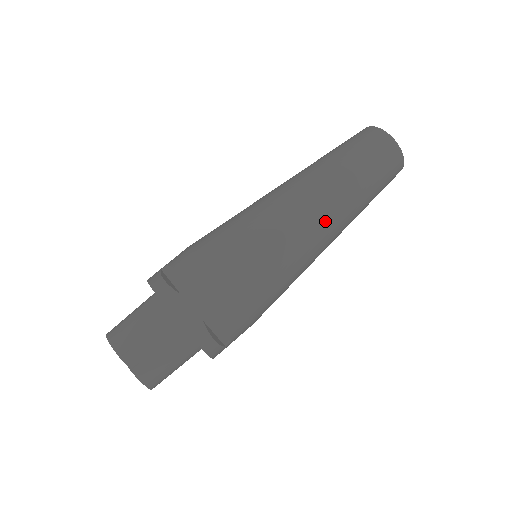
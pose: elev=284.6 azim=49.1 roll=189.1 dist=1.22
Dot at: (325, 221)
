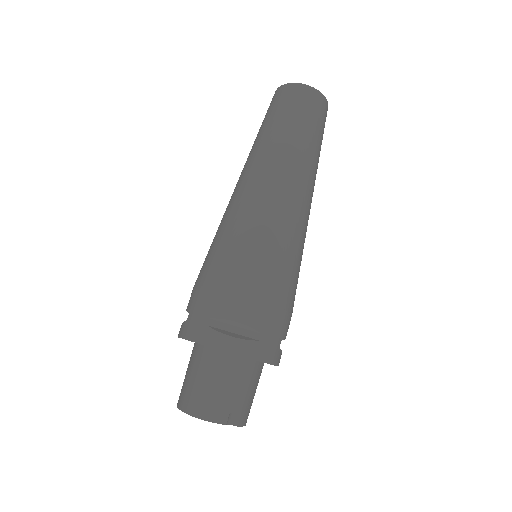
Dot at: (311, 202)
